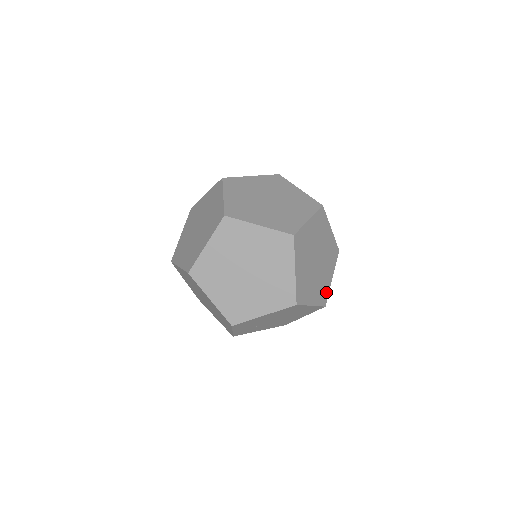
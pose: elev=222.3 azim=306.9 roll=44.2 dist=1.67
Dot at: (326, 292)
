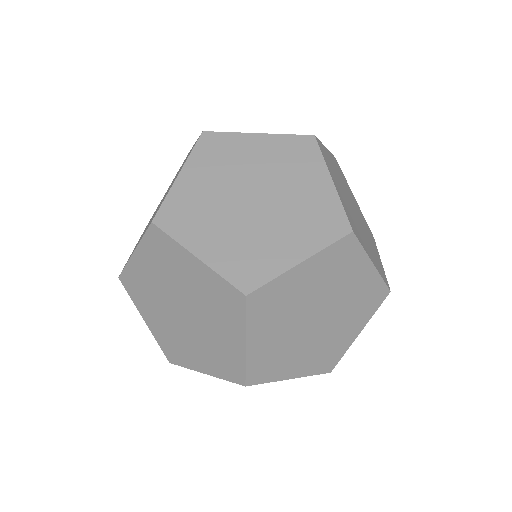
Dot at: occluded
